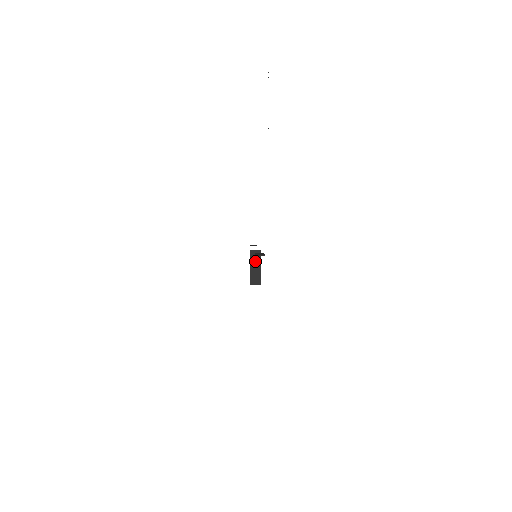
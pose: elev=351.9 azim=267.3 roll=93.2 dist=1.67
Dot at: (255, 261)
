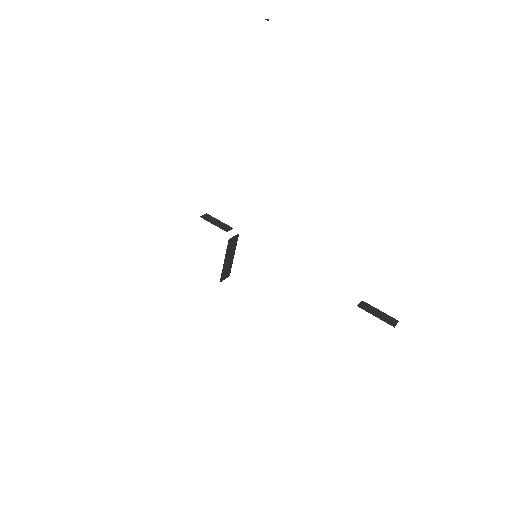
Dot at: (231, 251)
